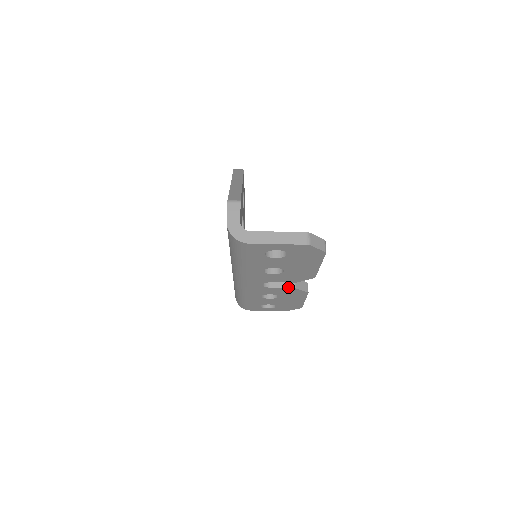
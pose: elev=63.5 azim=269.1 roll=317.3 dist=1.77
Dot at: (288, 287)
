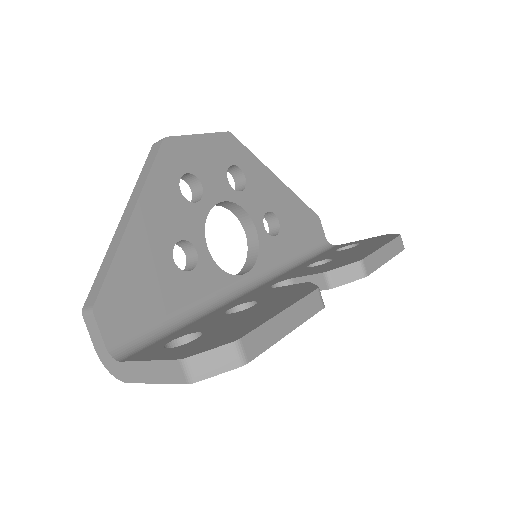
Dot at: (321, 289)
